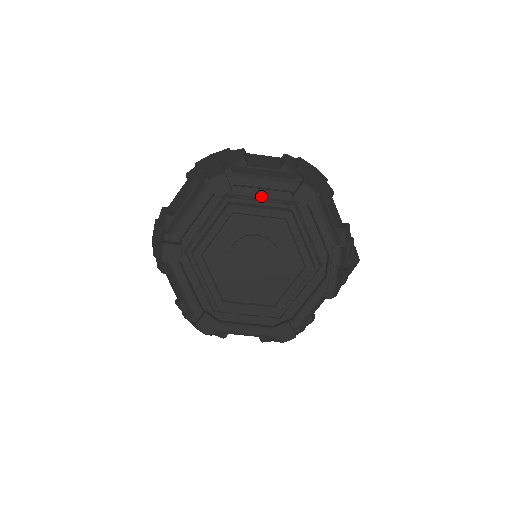
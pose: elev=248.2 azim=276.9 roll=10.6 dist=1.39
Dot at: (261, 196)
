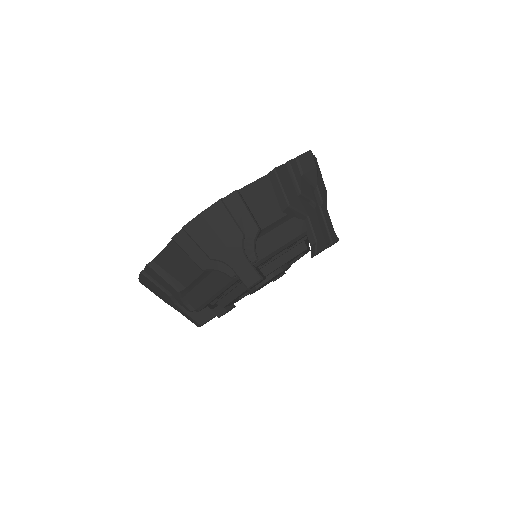
Dot at: occluded
